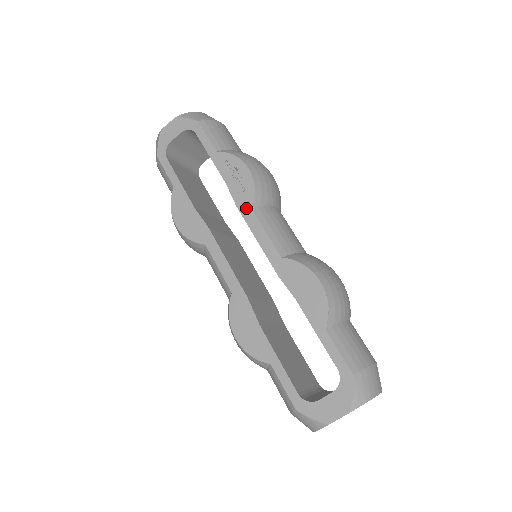
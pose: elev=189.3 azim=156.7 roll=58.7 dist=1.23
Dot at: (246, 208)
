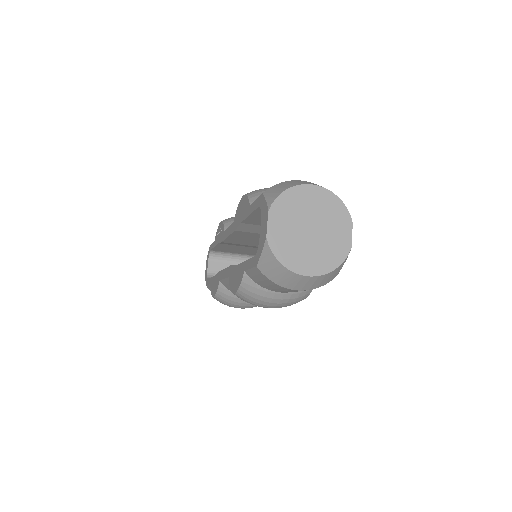
Dot at: (223, 235)
